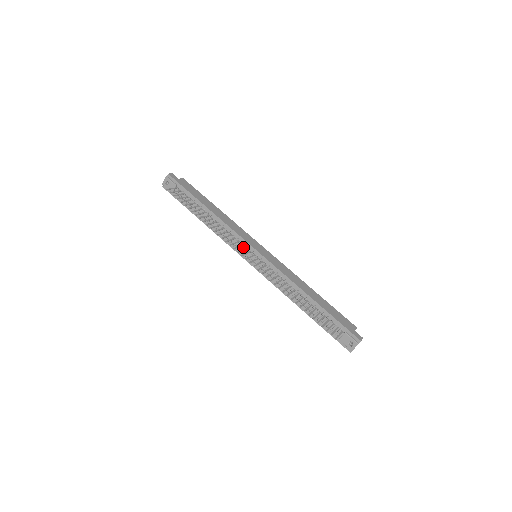
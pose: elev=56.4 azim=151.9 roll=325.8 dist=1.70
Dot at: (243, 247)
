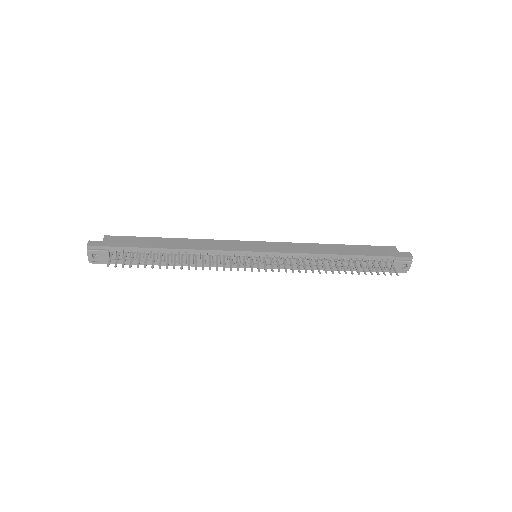
Dot at: (238, 258)
